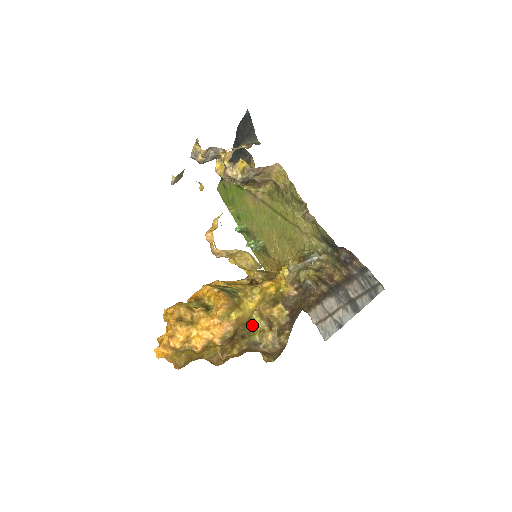
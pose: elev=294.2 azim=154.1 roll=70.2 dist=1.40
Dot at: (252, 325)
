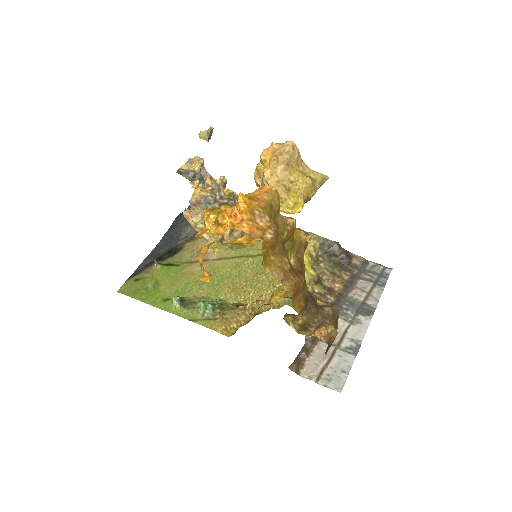
Dot at: occluded
